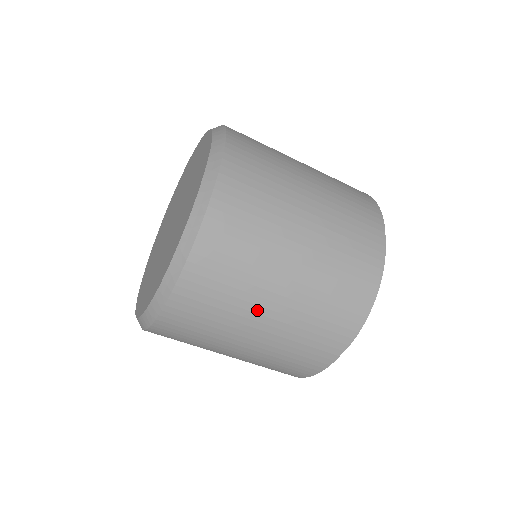
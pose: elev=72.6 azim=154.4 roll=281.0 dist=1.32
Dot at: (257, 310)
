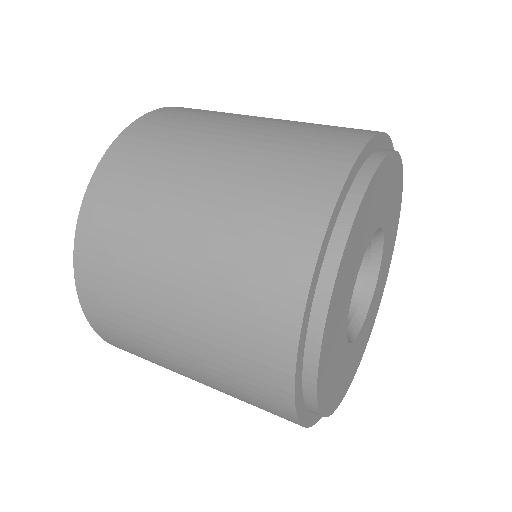
Dot at: (176, 369)
